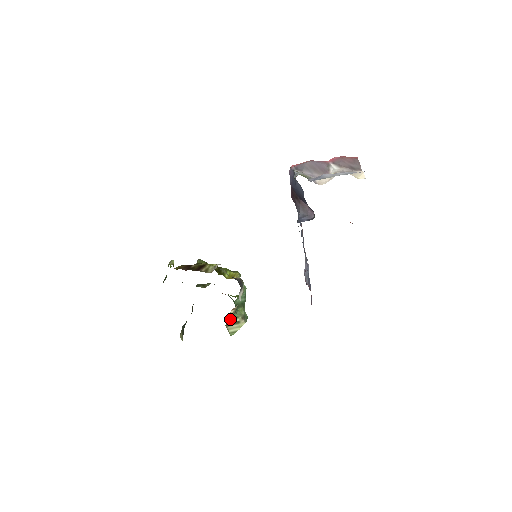
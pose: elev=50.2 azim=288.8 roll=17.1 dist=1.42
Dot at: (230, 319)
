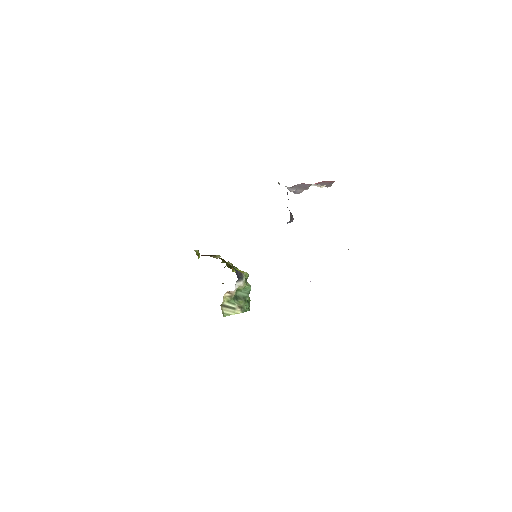
Dot at: (227, 302)
